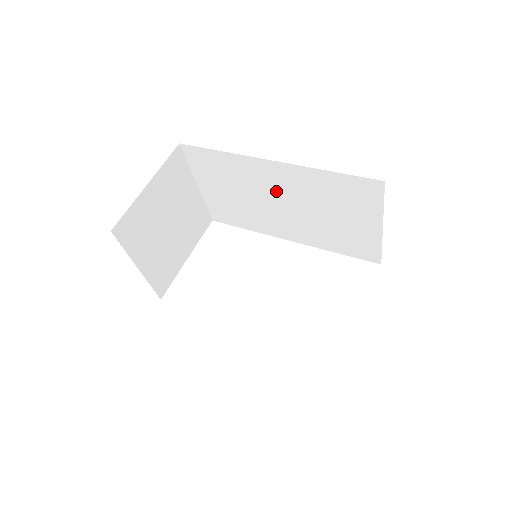
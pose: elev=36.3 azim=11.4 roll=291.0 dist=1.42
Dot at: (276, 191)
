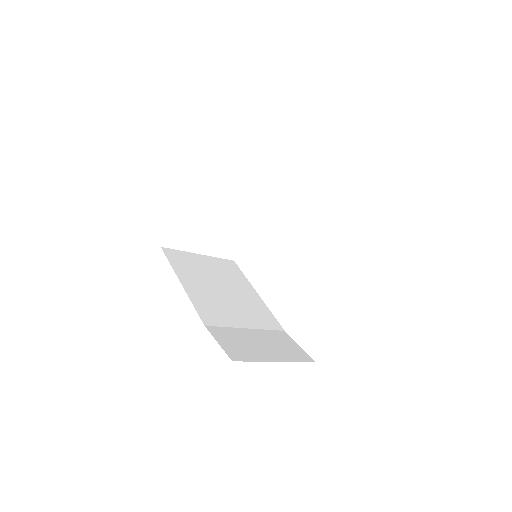
Dot at: occluded
